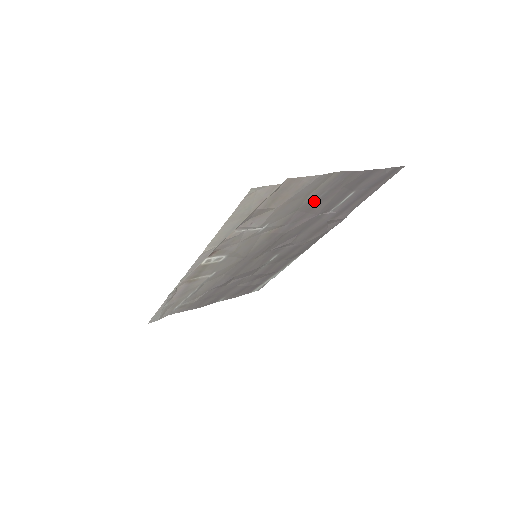
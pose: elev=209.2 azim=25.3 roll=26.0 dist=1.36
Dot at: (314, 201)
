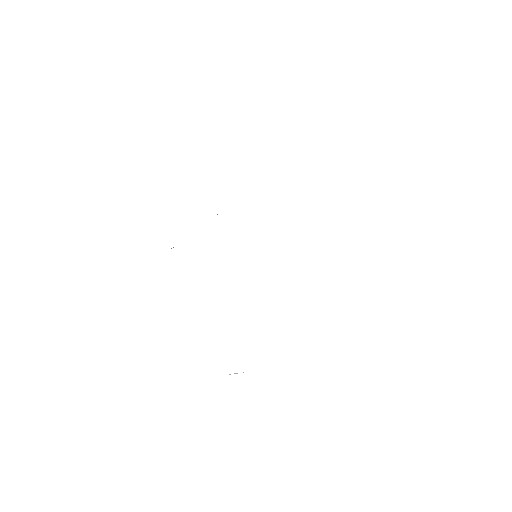
Dot at: occluded
